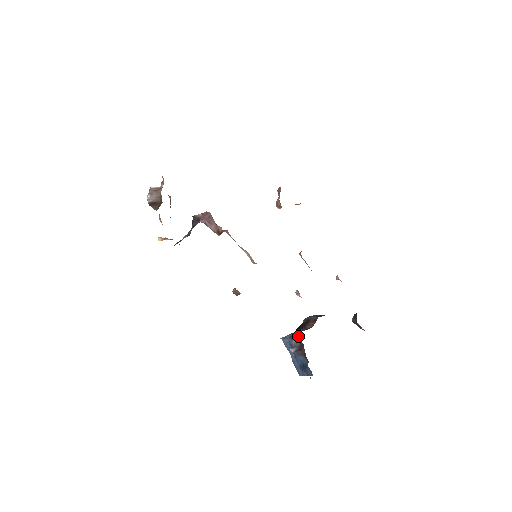
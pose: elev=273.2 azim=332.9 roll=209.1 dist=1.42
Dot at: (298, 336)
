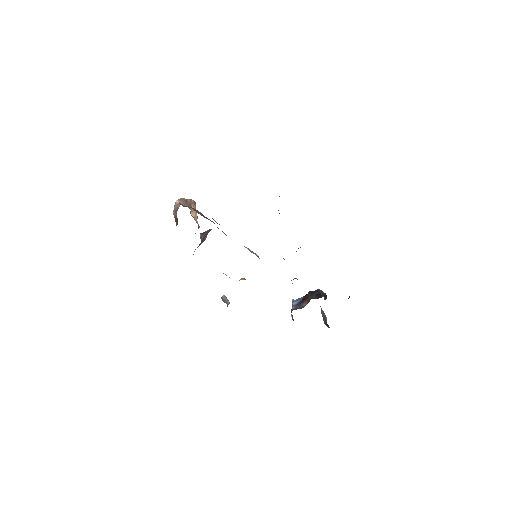
Dot at: occluded
